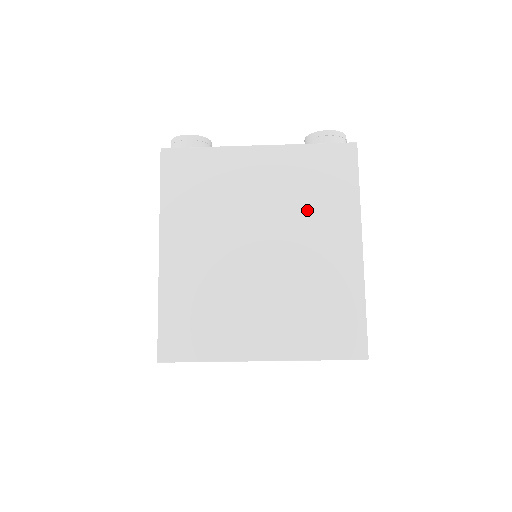
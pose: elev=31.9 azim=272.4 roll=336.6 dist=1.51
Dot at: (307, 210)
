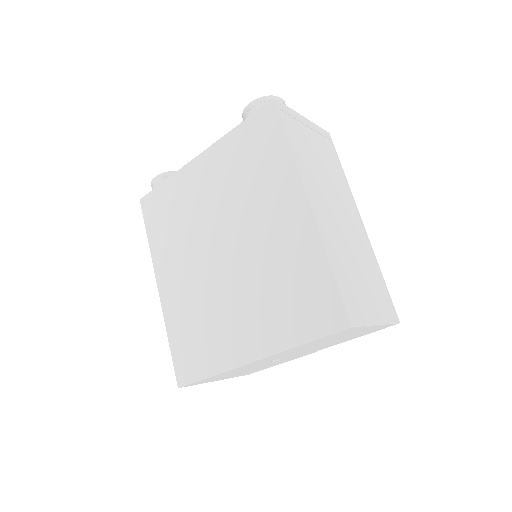
Dot at: (250, 191)
